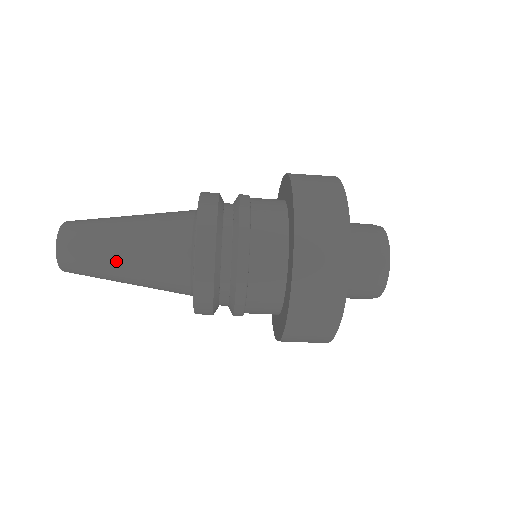
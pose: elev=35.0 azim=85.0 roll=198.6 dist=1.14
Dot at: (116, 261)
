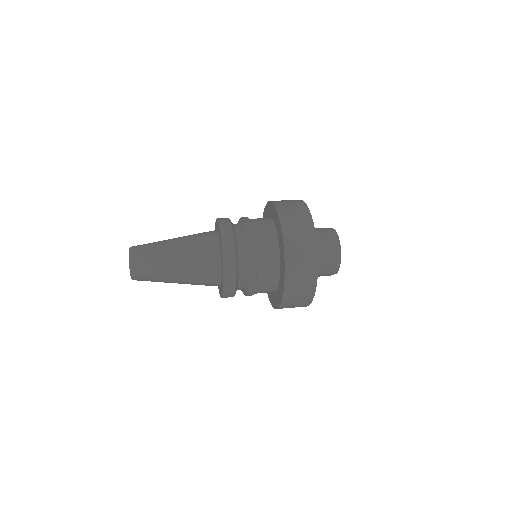
Dot at: (170, 272)
